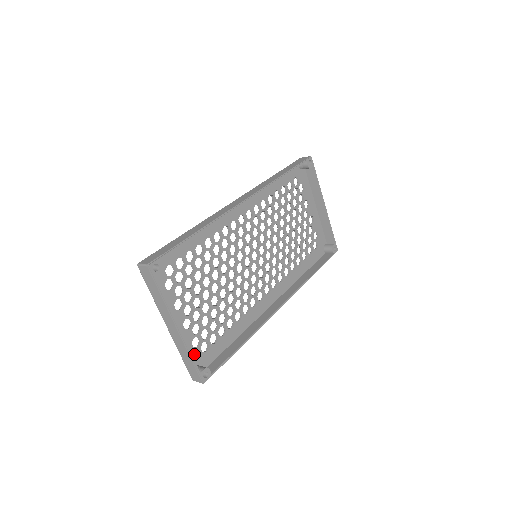
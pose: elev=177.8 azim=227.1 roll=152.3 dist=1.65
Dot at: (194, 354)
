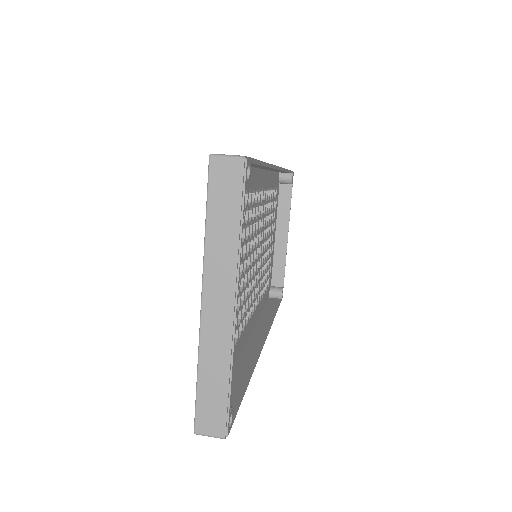
Dot at: occluded
